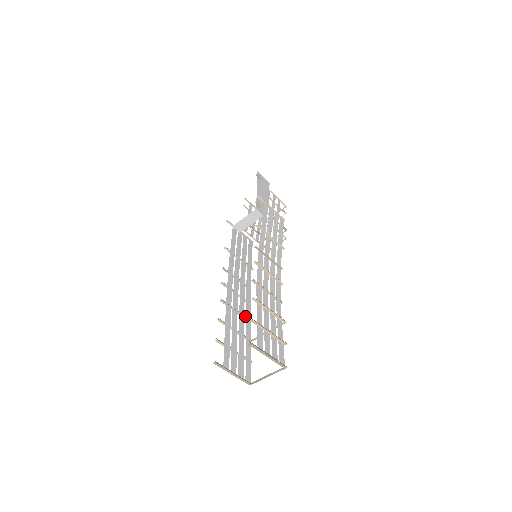
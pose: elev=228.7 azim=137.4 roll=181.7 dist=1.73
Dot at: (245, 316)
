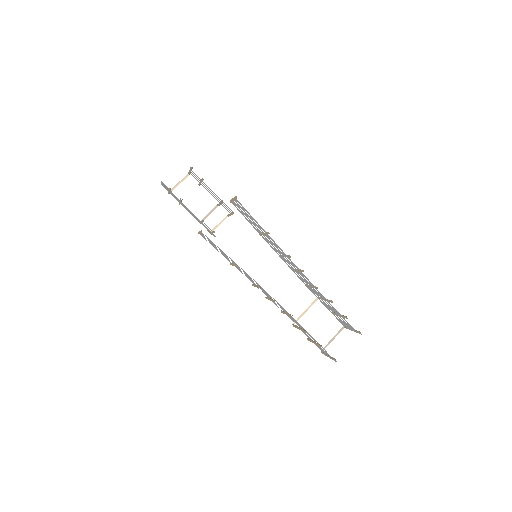
Dot at: occluded
